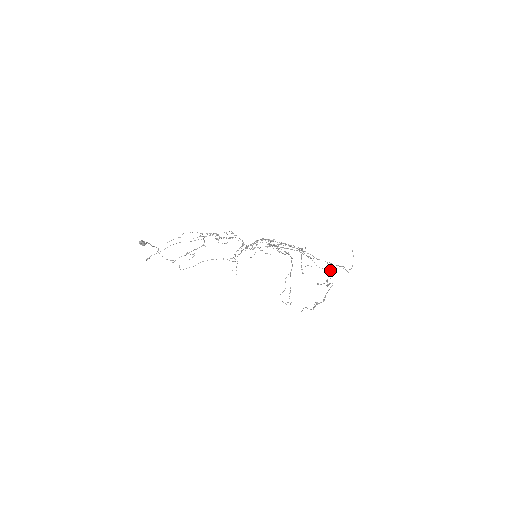
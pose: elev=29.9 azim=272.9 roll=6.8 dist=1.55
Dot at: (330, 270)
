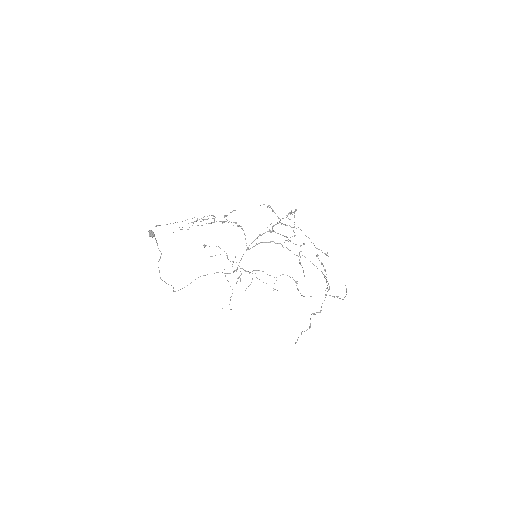
Dot at: occluded
